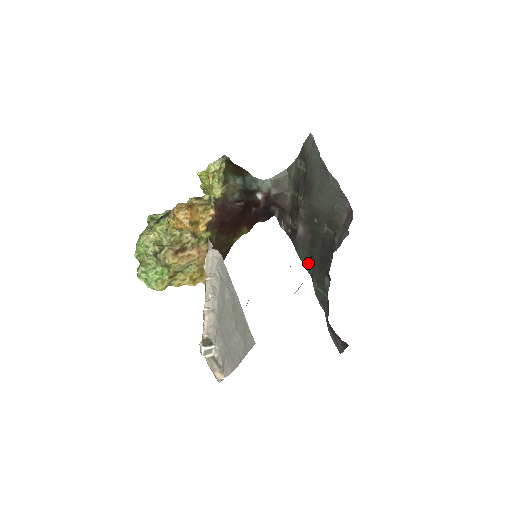
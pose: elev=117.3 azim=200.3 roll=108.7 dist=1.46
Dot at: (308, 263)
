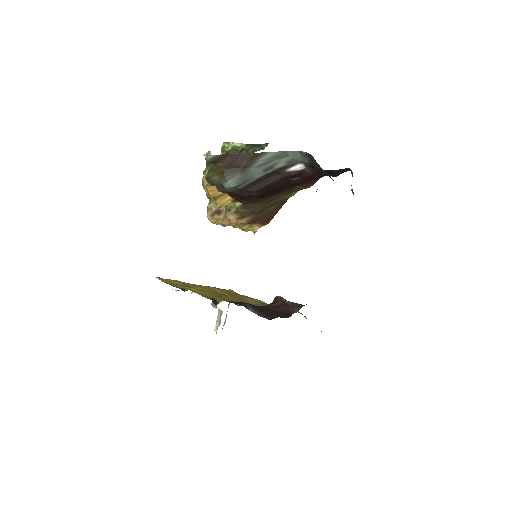
Dot at: occluded
